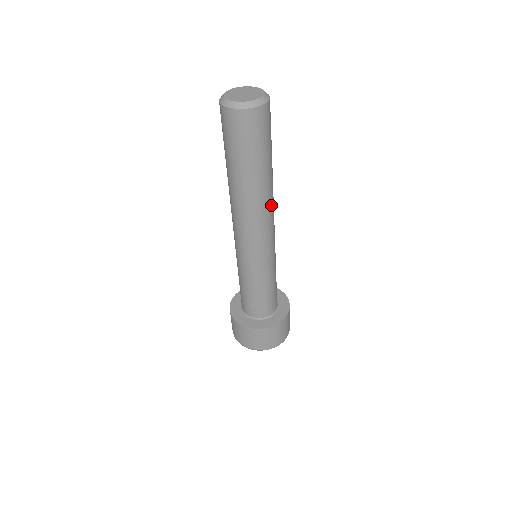
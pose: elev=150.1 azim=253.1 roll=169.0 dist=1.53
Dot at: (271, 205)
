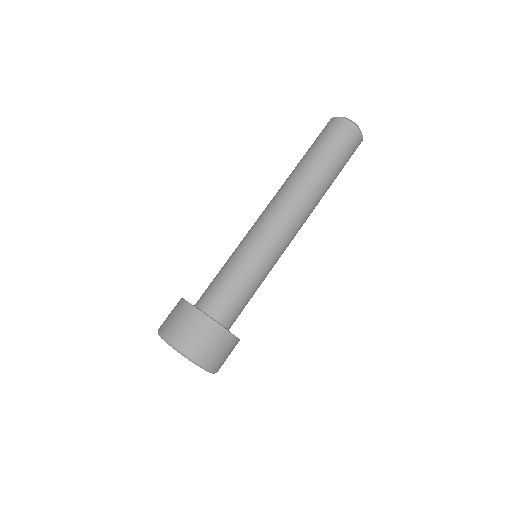
Dot at: (306, 203)
